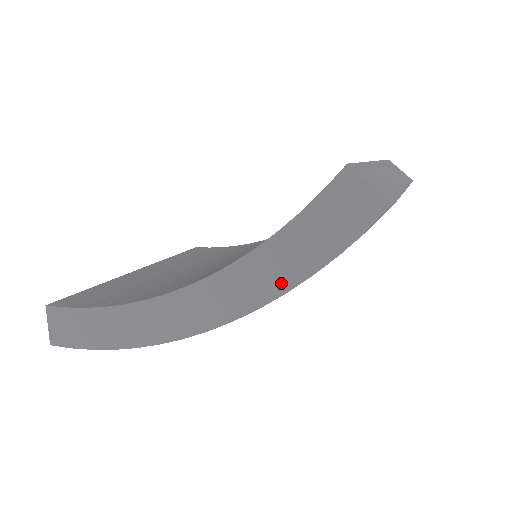
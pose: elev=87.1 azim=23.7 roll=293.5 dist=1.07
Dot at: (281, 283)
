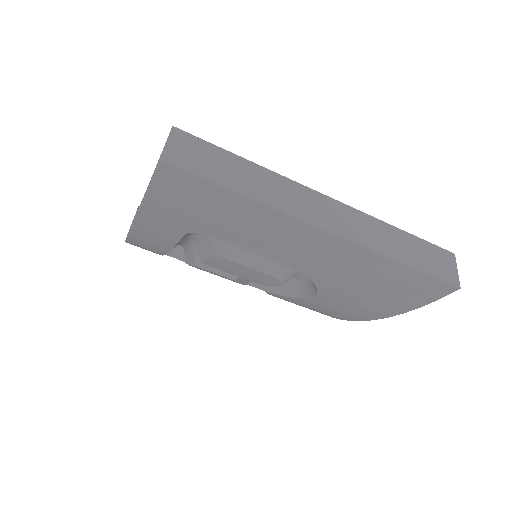
Dot at: occluded
